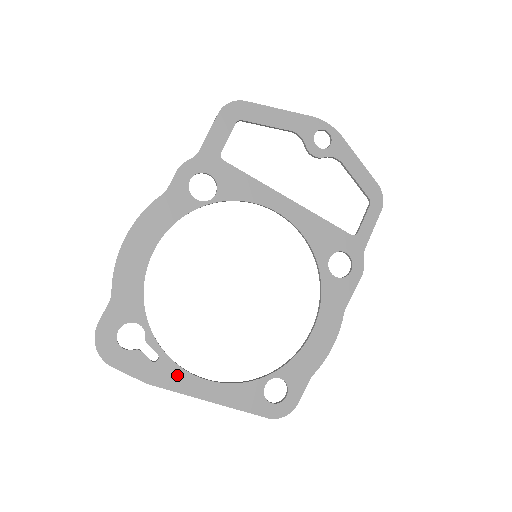
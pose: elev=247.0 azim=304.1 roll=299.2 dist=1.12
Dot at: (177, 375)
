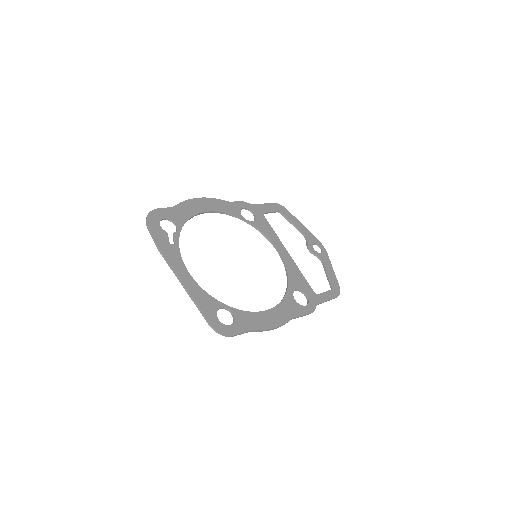
Dot at: (177, 258)
